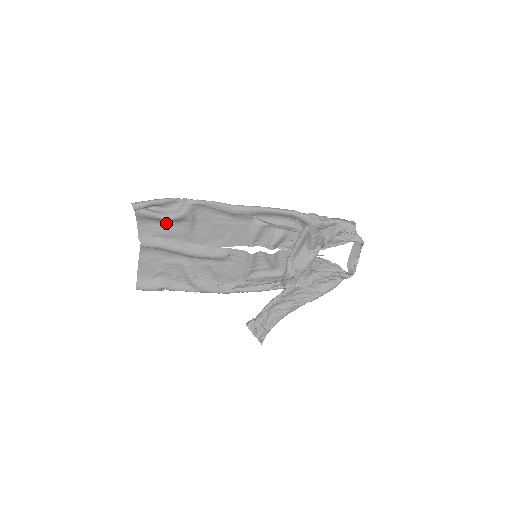
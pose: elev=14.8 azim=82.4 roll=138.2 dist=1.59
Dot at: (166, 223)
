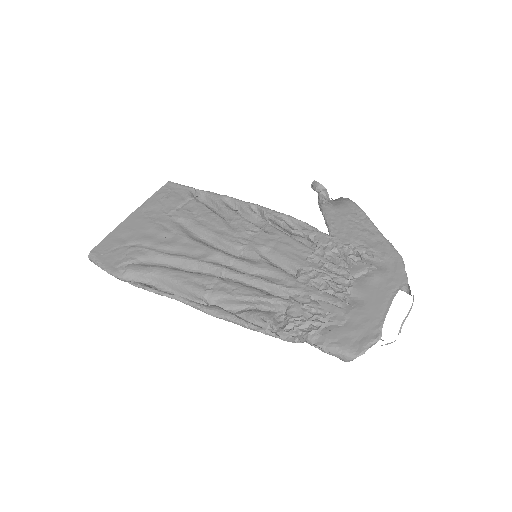
Dot at: (134, 248)
